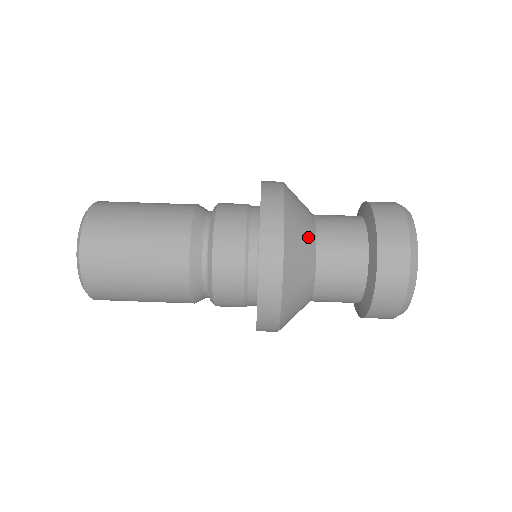
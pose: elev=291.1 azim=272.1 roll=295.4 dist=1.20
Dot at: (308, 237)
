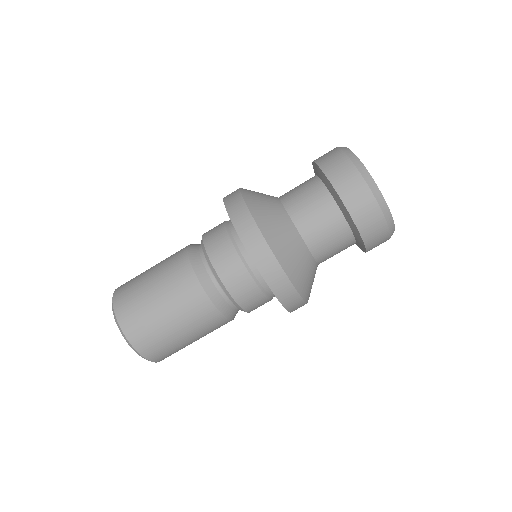
Dot at: (313, 273)
